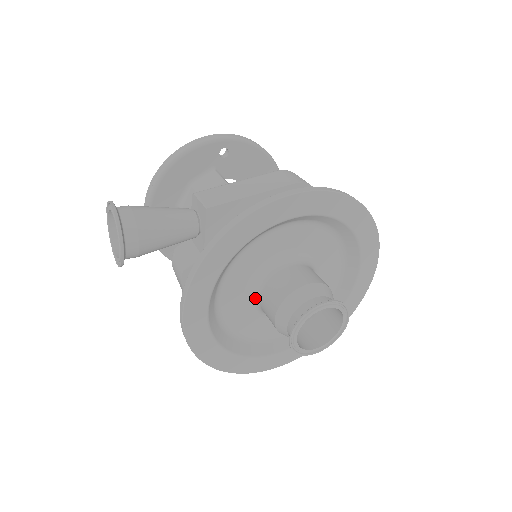
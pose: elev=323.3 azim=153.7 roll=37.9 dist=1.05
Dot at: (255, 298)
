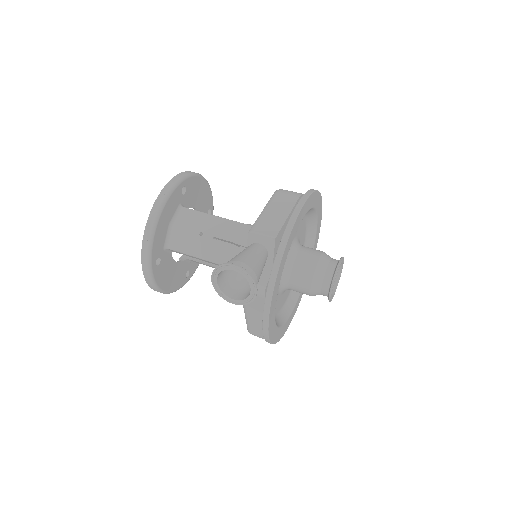
Dot at: (284, 283)
